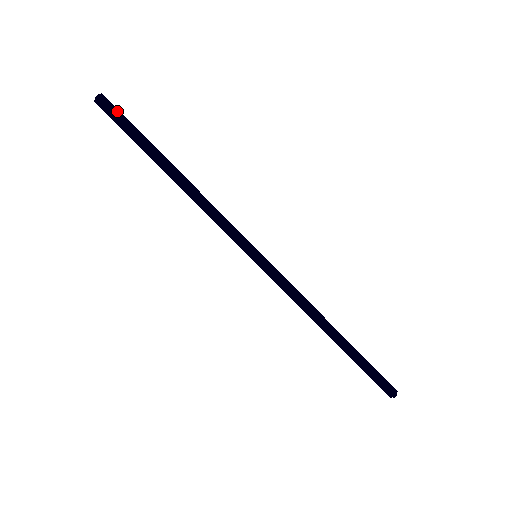
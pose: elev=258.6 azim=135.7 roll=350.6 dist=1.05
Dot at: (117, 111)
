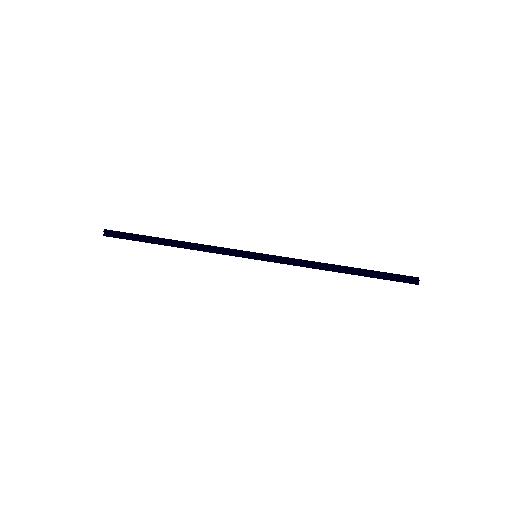
Dot at: occluded
